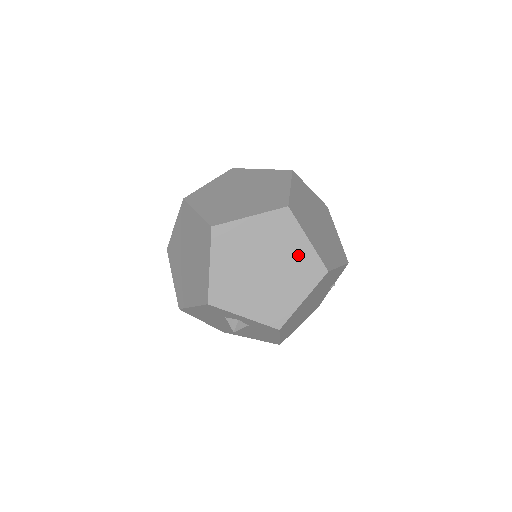
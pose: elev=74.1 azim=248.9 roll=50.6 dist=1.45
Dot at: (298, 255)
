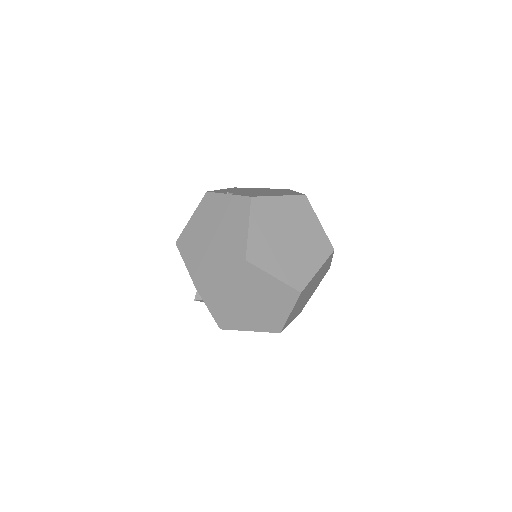
Dot at: (275, 314)
